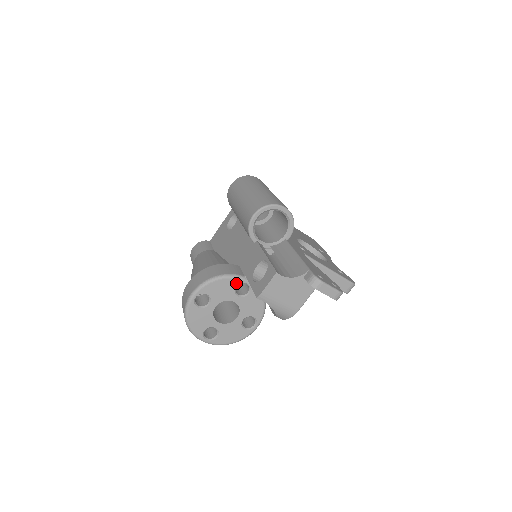
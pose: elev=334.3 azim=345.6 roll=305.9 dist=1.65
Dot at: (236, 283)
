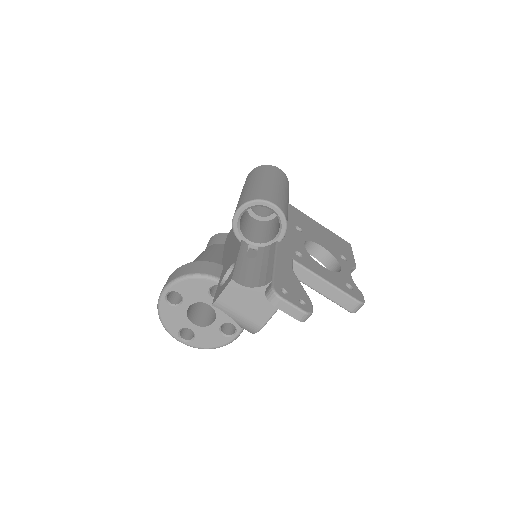
Dot at: (209, 284)
